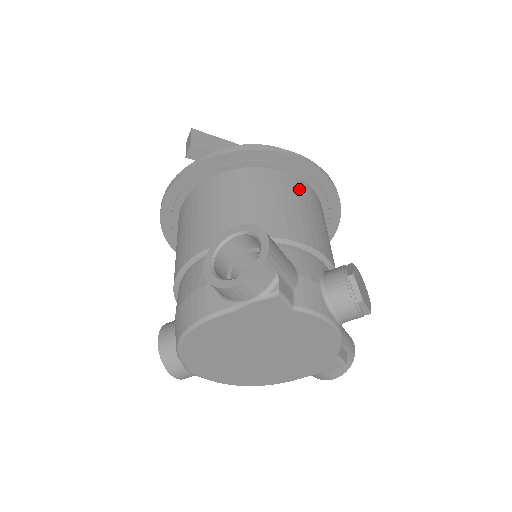
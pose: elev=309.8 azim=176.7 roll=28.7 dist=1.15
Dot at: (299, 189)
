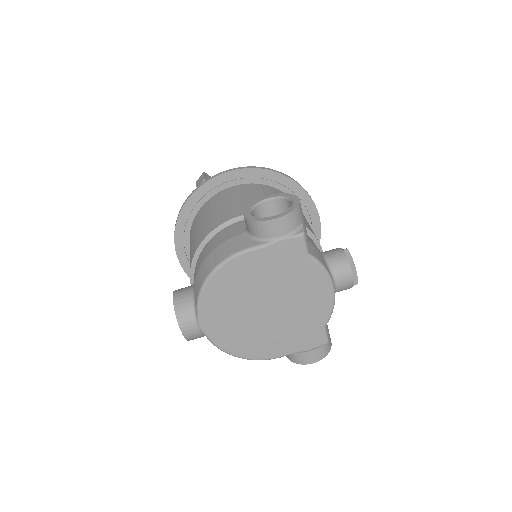
Dot at: occluded
